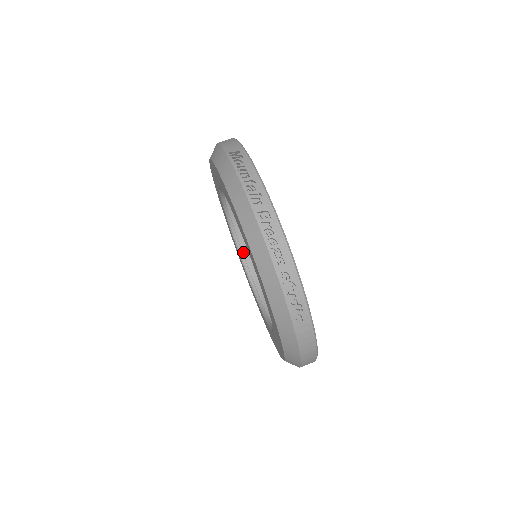
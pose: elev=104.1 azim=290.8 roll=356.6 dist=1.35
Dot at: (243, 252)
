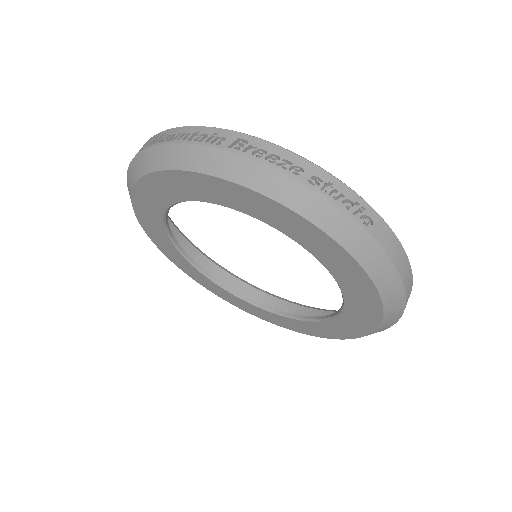
Dot at: occluded
